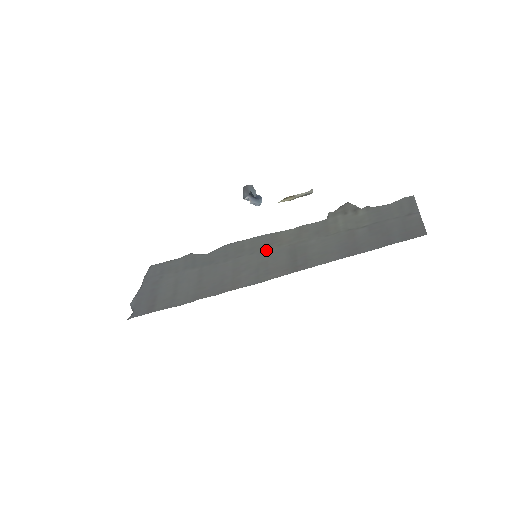
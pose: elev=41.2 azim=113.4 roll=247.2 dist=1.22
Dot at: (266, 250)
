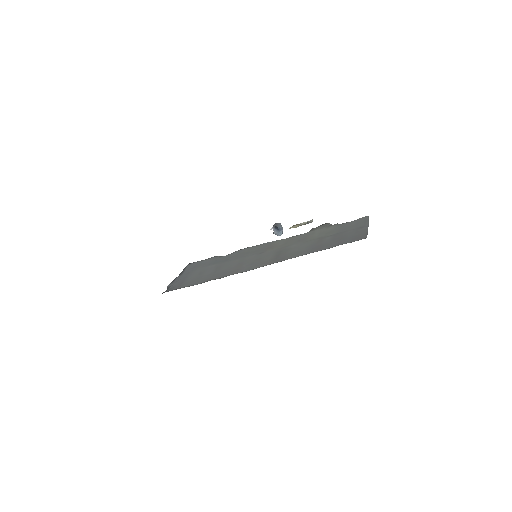
Dot at: (263, 252)
